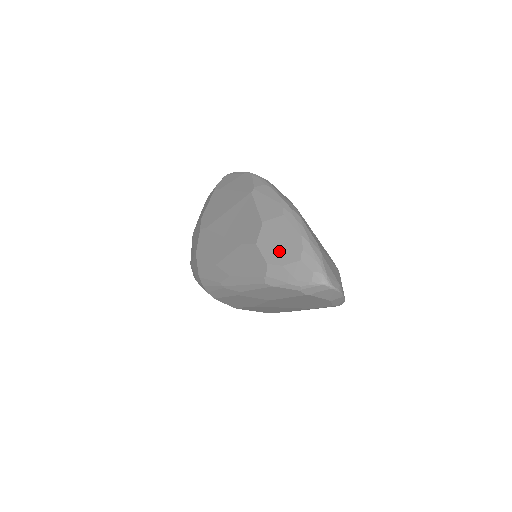
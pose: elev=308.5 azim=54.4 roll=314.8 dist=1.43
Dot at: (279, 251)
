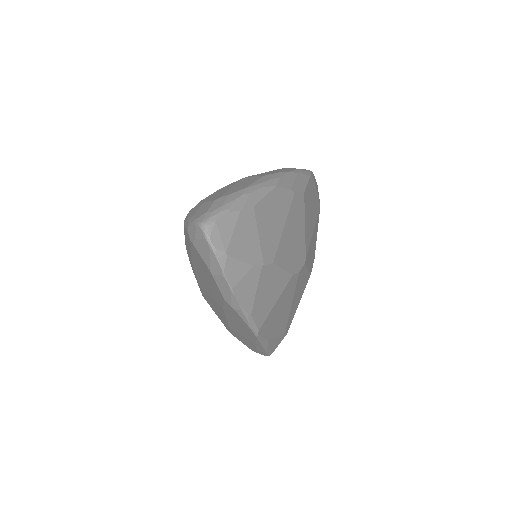
Dot at: (218, 193)
